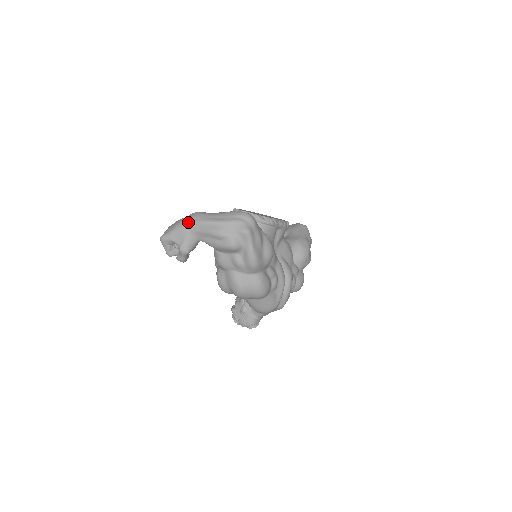
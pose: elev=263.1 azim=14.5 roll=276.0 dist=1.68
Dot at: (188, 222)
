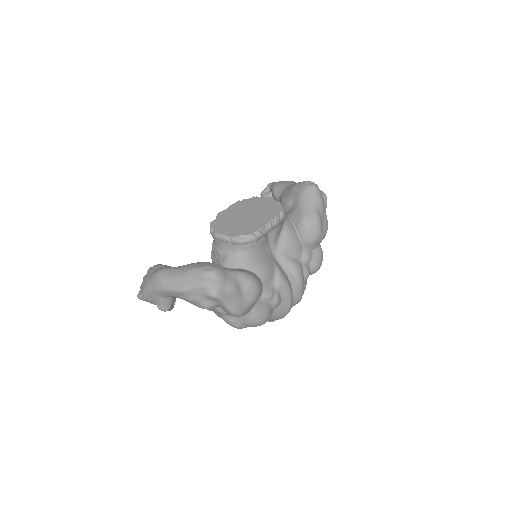
Dot at: (153, 288)
